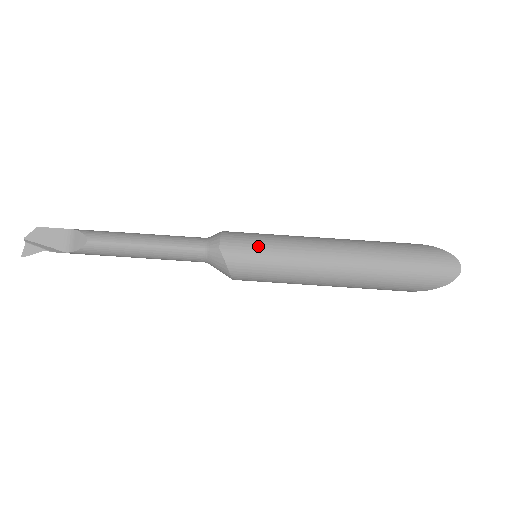
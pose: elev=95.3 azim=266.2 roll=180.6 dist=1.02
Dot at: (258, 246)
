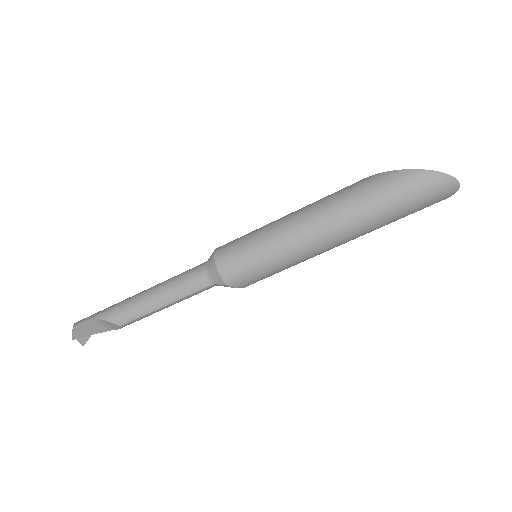
Dot at: (256, 266)
